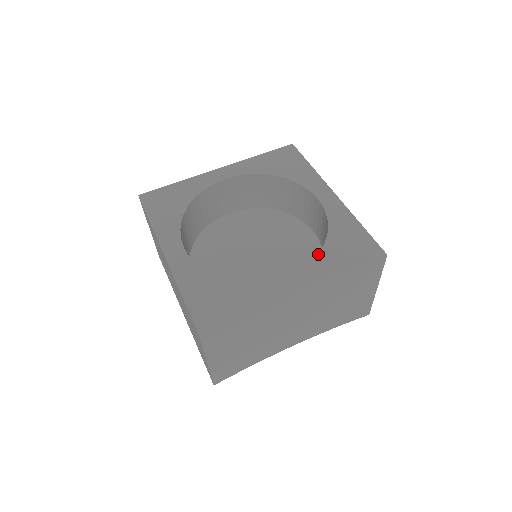
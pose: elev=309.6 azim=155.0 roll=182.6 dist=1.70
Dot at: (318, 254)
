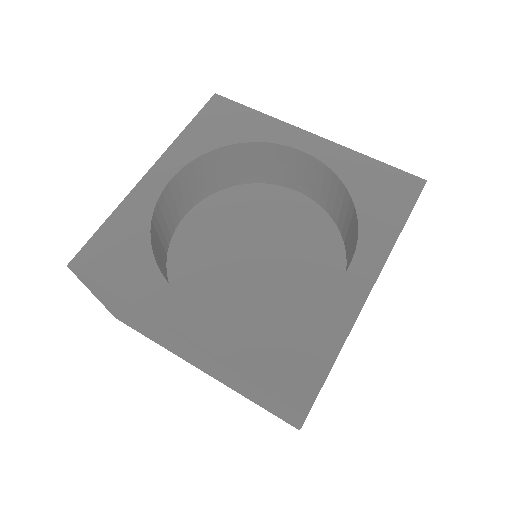
Dot at: (358, 220)
